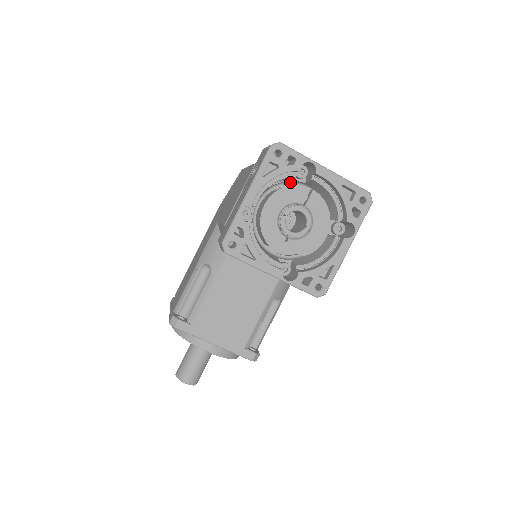
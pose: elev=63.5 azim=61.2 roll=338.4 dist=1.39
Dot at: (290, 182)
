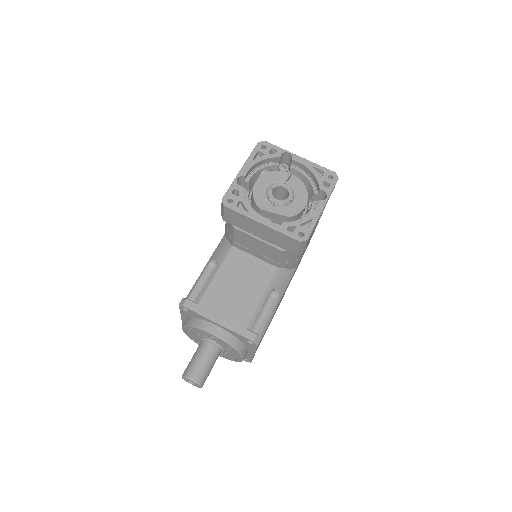
Dot at: occluded
